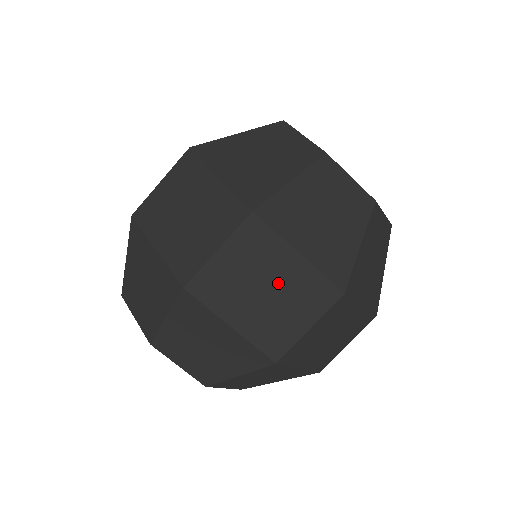
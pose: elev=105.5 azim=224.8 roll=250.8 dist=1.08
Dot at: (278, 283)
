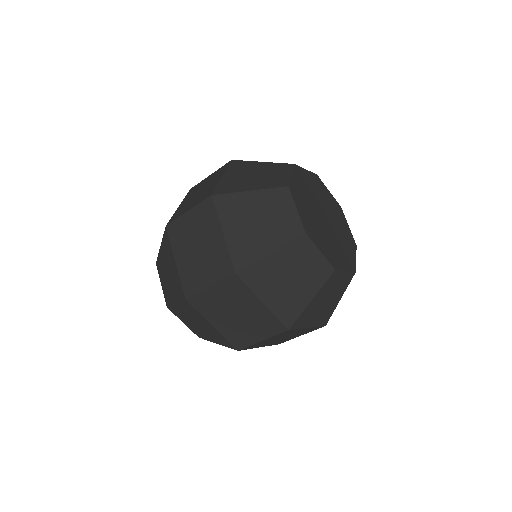
Dot at: (206, 246)
